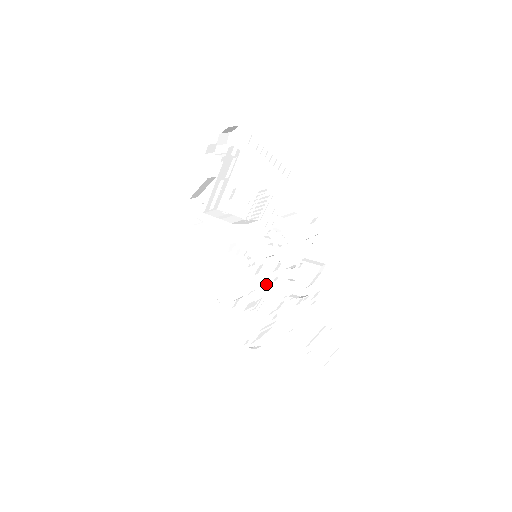
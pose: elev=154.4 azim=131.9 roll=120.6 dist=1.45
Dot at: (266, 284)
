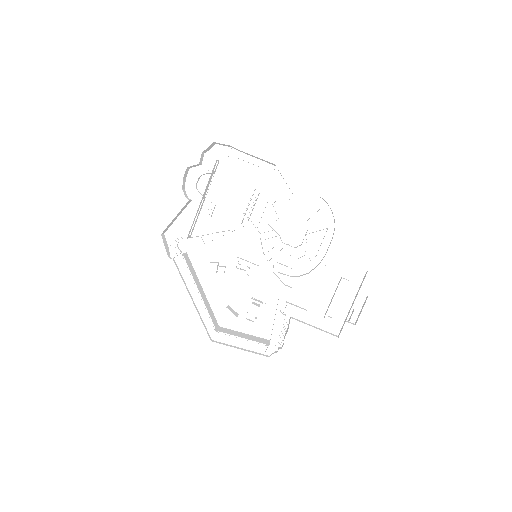
Dot at: (266, 284)
